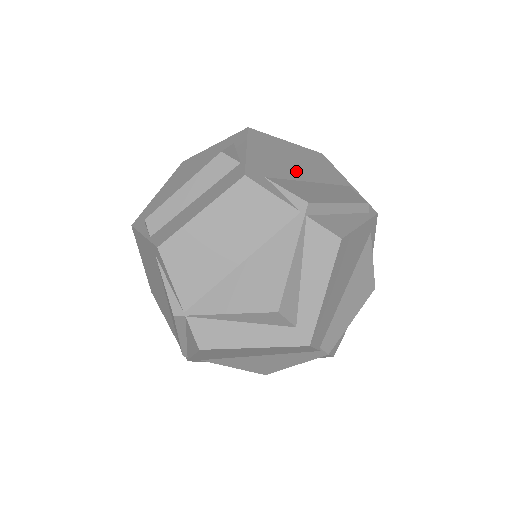
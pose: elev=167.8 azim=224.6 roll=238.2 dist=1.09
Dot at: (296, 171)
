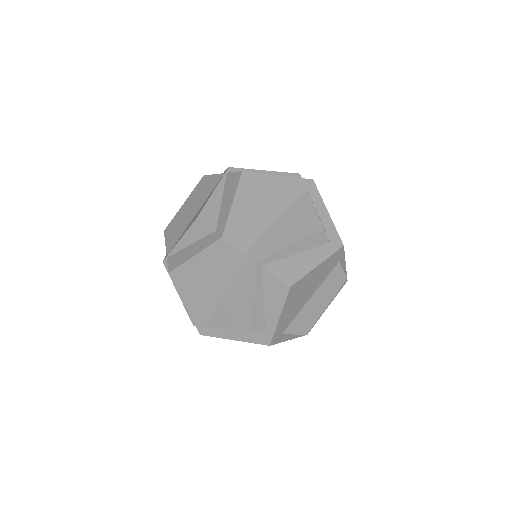
Dot at: occluded
